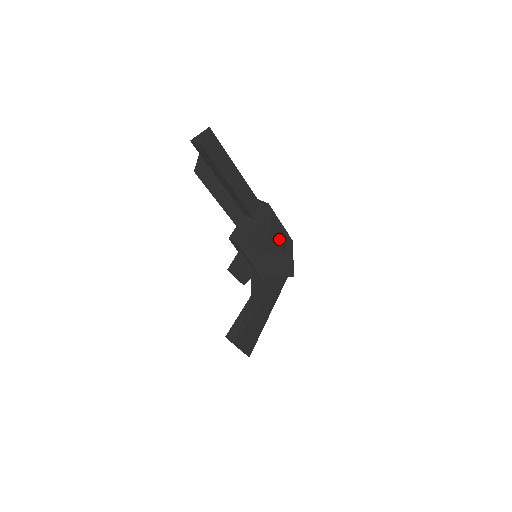
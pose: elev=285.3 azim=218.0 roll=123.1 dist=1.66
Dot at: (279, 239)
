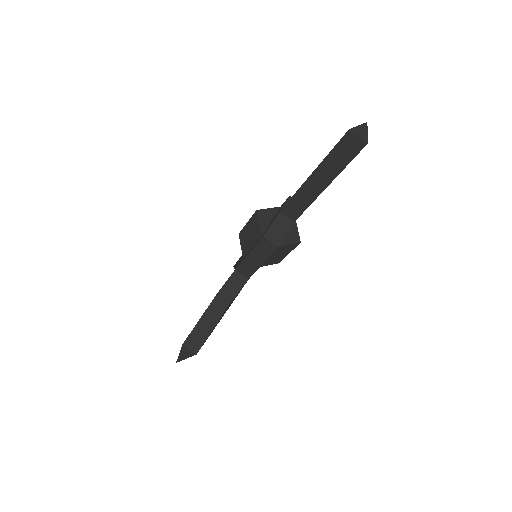
Dot at: occluded
